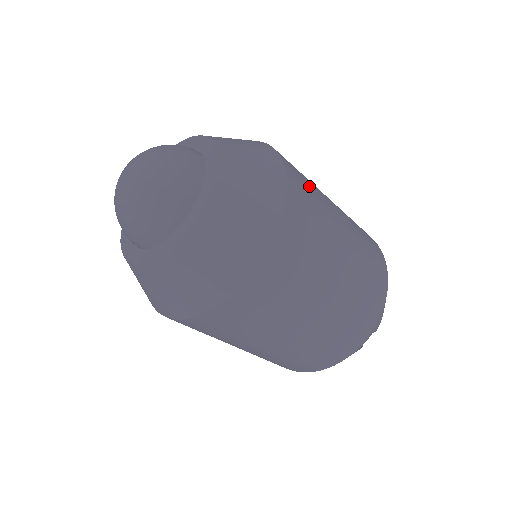
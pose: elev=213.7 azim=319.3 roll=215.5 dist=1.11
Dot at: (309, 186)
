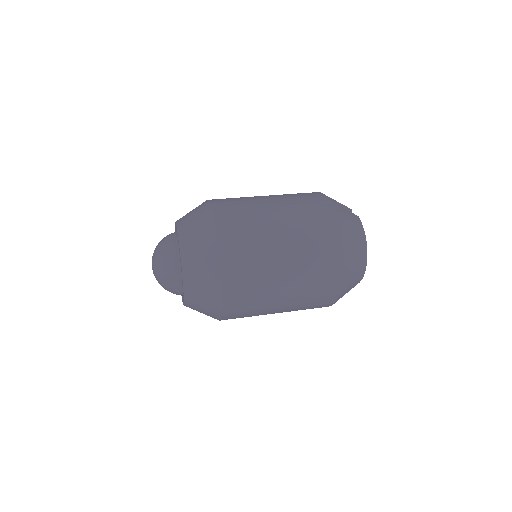
Dot at: (248, 310)
